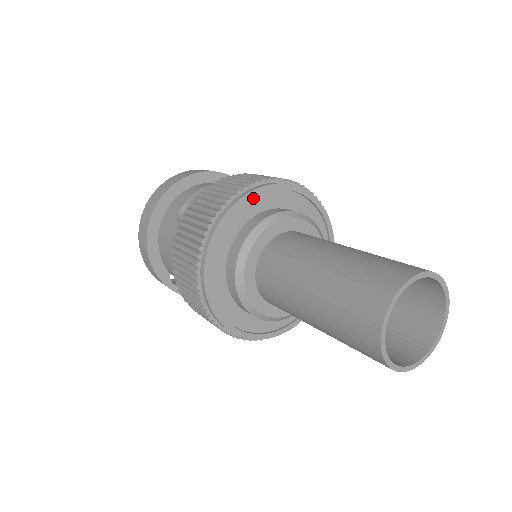
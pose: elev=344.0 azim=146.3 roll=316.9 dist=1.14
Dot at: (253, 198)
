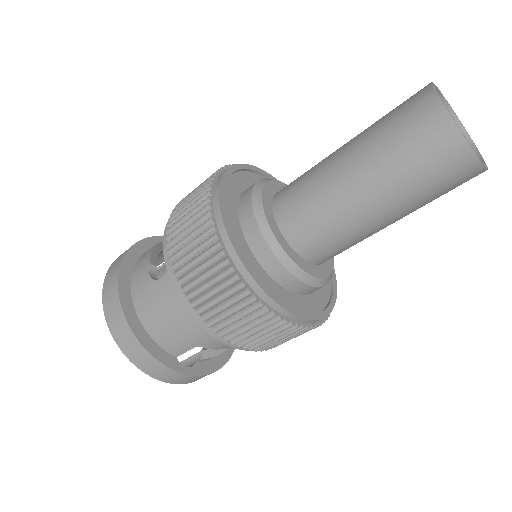
Dot at: (227, 183)
